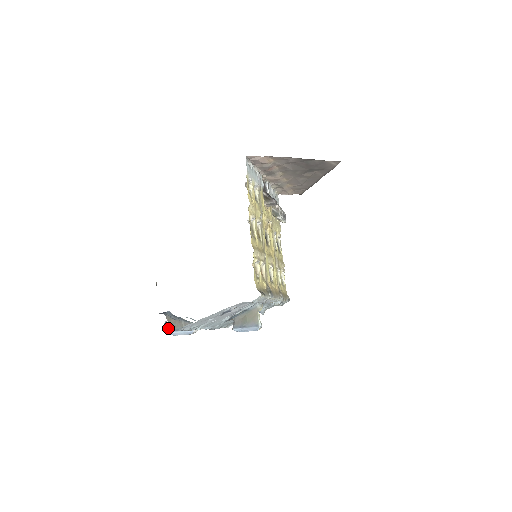
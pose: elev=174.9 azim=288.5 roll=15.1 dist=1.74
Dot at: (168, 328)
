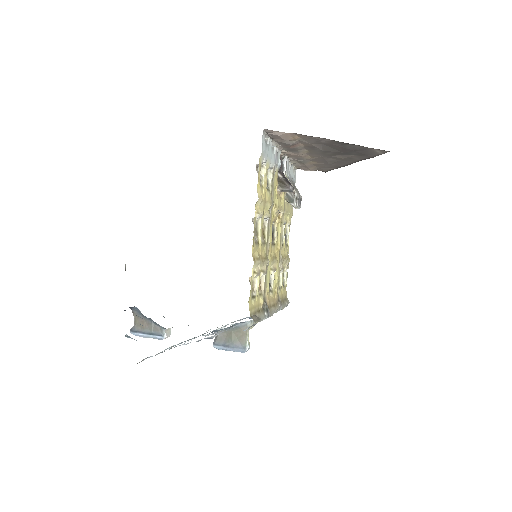
Dot at: (133, 328)
